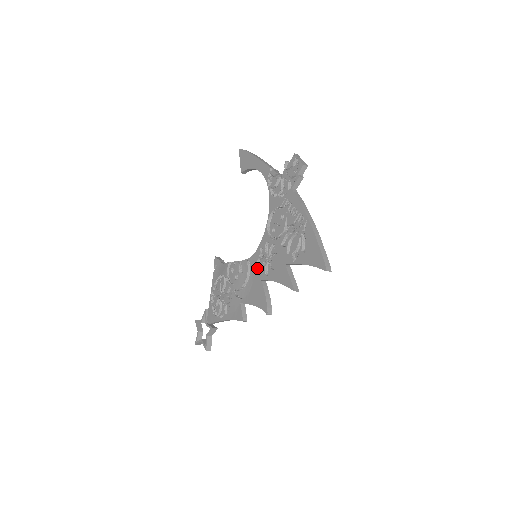
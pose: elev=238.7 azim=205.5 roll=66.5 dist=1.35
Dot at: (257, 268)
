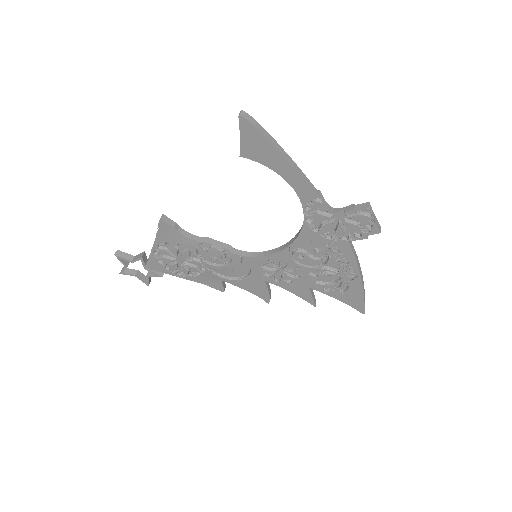
Dot at: (260, 271)
